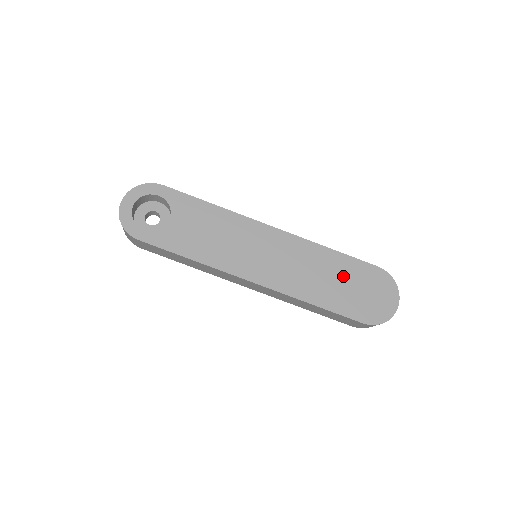
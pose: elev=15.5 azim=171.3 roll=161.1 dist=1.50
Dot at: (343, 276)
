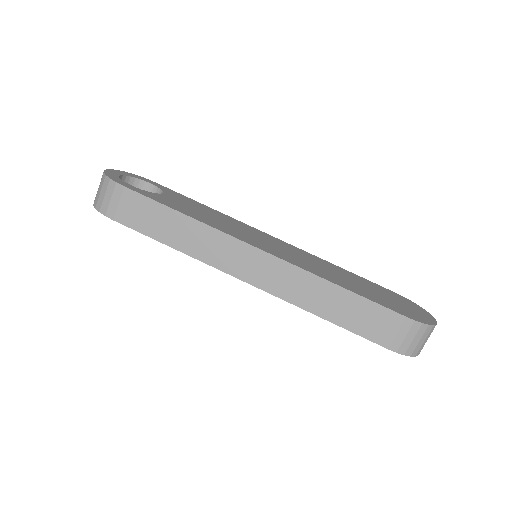
Dot at: (362, 284)
